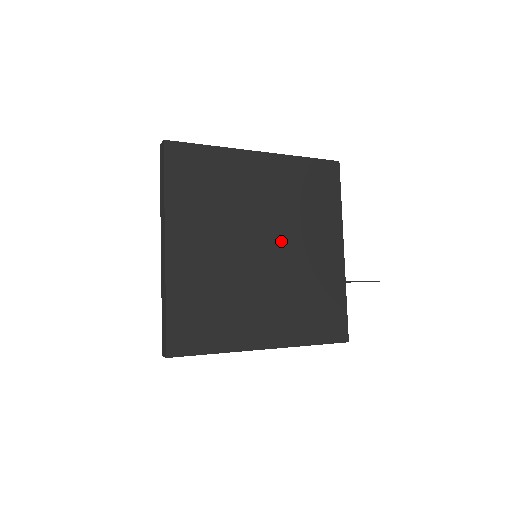
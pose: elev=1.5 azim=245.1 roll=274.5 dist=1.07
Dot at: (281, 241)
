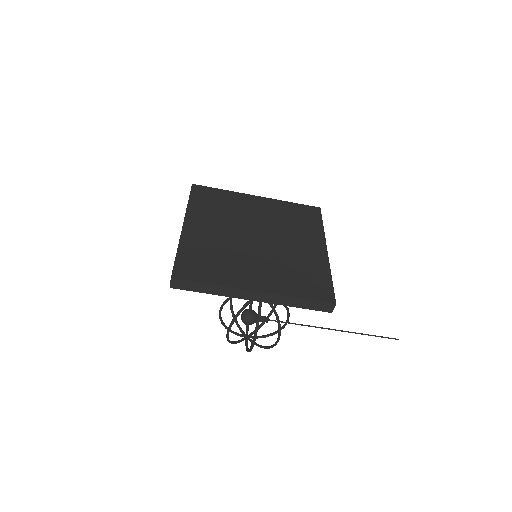
Dot at: (272, 237)
